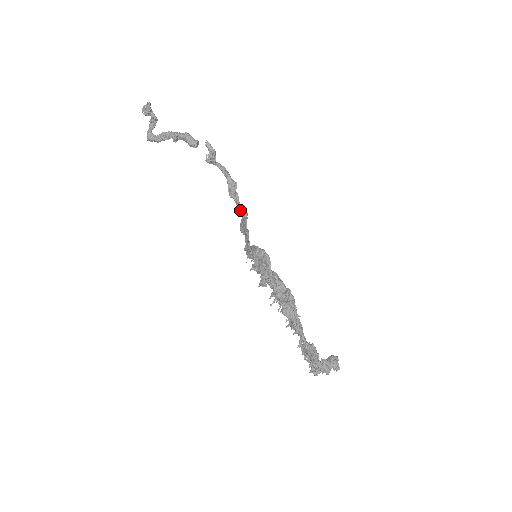
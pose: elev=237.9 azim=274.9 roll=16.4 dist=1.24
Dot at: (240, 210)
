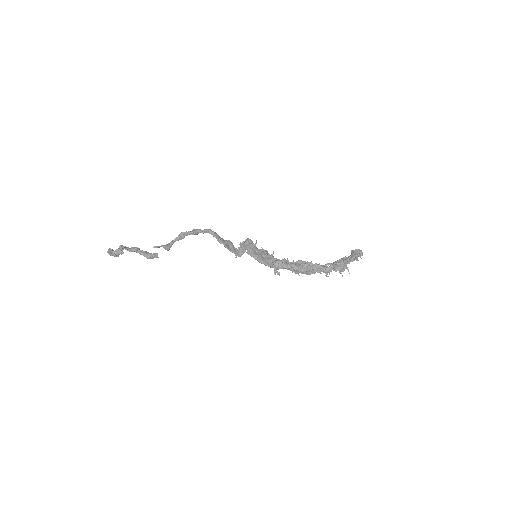
Dot at: (215, 237)
